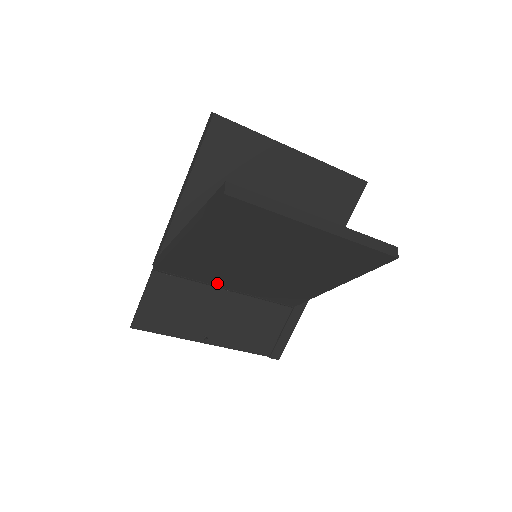
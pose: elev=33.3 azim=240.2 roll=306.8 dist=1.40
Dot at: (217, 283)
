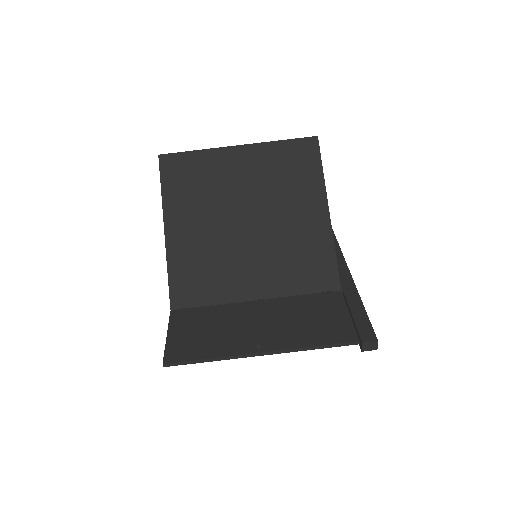
Dot at: (237, 294)
